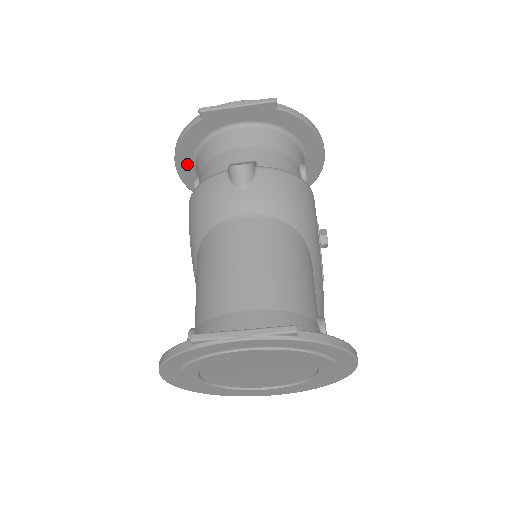
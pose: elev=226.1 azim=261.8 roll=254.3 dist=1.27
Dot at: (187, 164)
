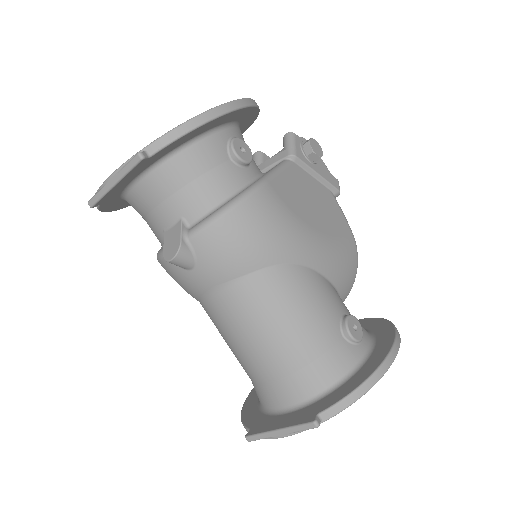
Dot at: occluded
